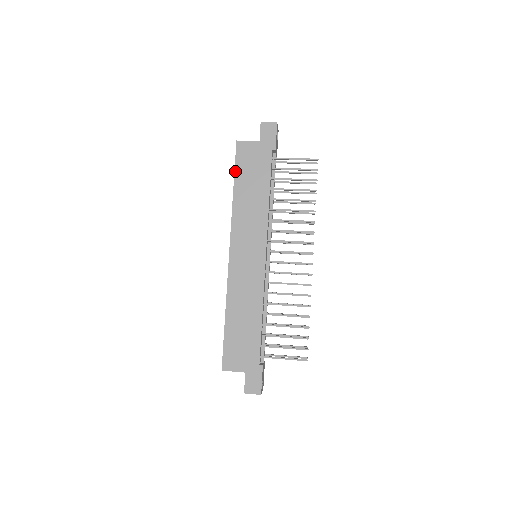
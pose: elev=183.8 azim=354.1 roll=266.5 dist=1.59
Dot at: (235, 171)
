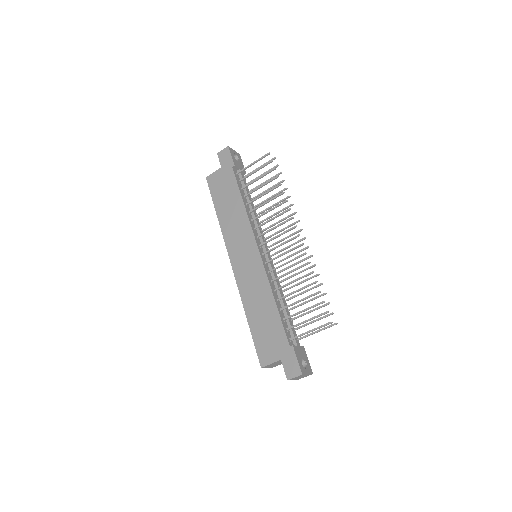
Dot at: (212, 199)
